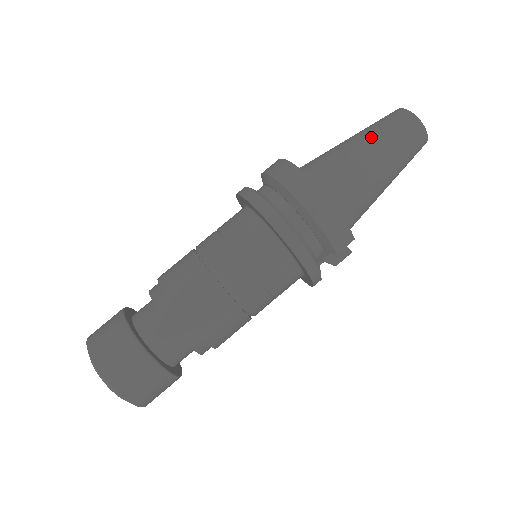
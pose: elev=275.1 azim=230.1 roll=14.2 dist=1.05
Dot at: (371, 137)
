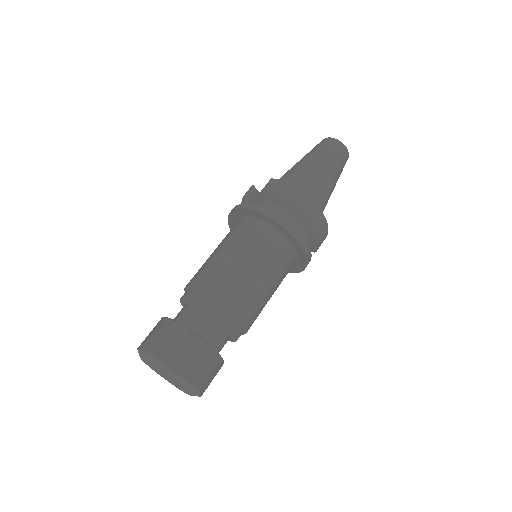
Dot at: (328, 164)
